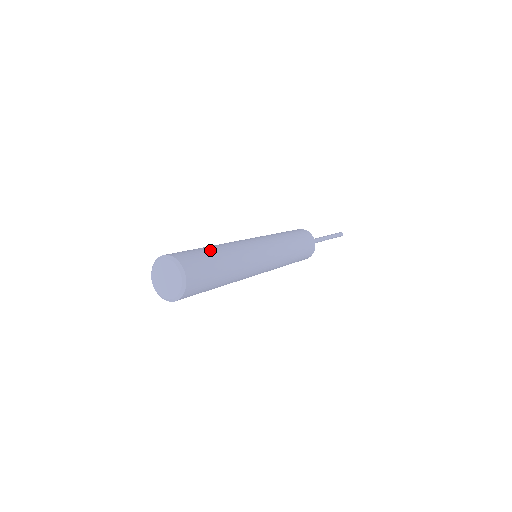
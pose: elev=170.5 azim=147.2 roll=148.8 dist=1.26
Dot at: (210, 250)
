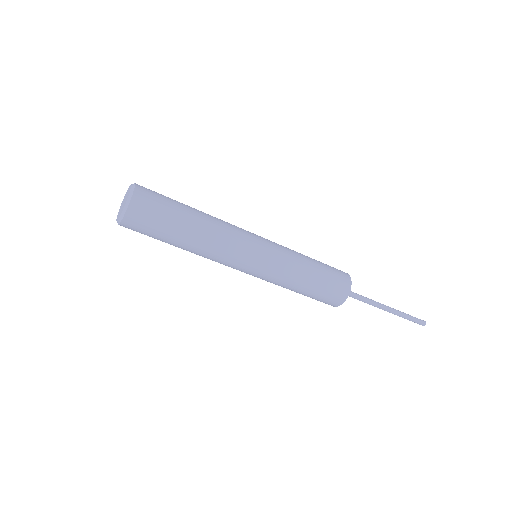
Dot at: occluded
